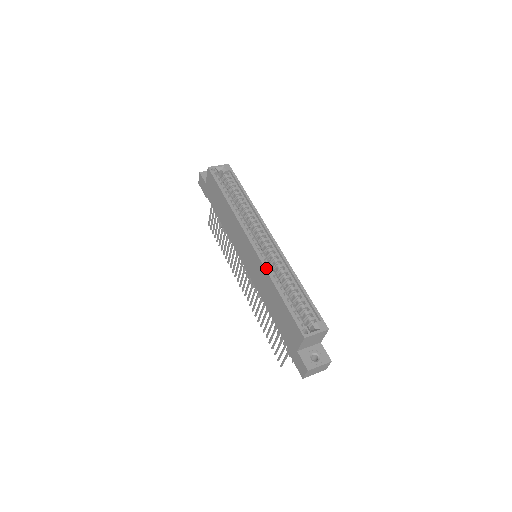
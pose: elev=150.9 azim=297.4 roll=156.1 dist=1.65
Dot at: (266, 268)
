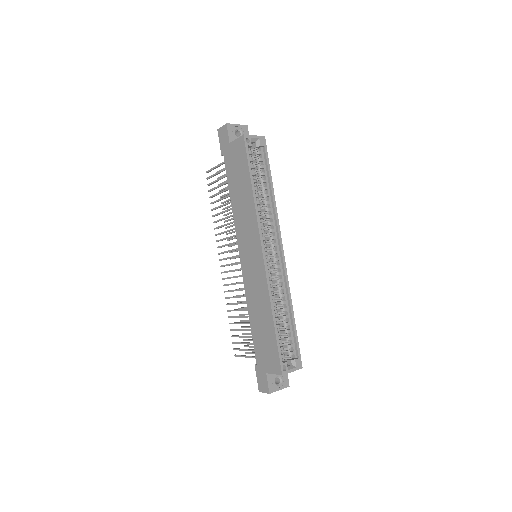
Dot at: (270, 291)
